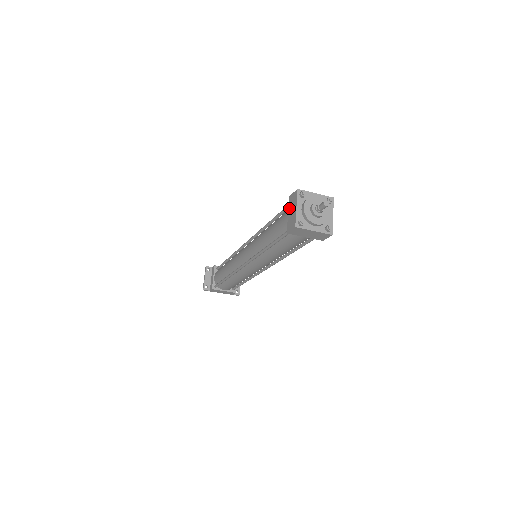
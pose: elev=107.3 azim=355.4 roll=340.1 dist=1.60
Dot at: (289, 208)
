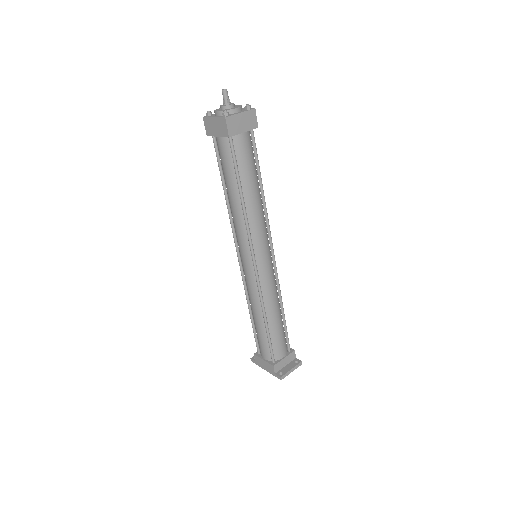
Dot at: occluded
